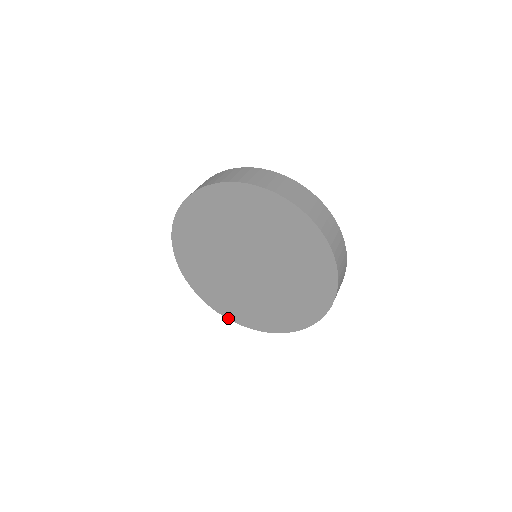
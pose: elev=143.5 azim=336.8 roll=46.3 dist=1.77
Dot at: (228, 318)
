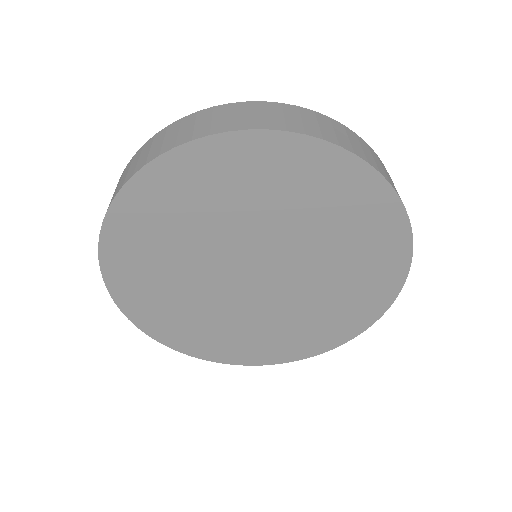
Dot at: (281, 362)
